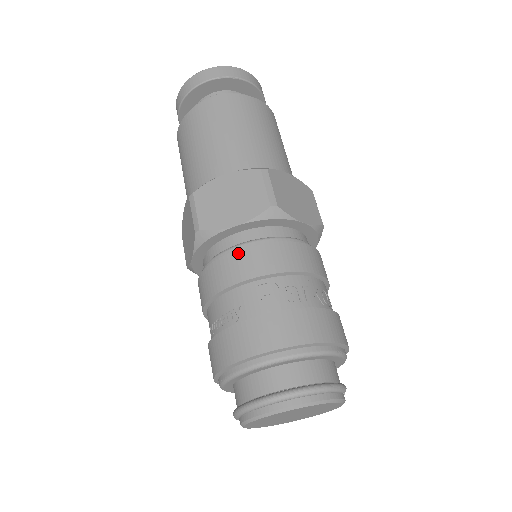
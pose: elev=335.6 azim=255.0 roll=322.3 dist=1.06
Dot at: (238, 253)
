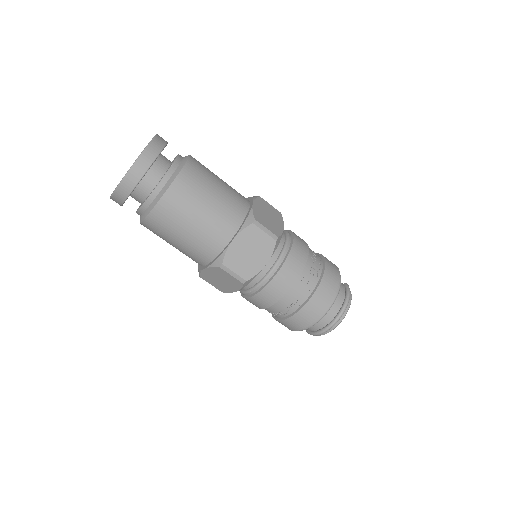
Dot at: (277, 276)
